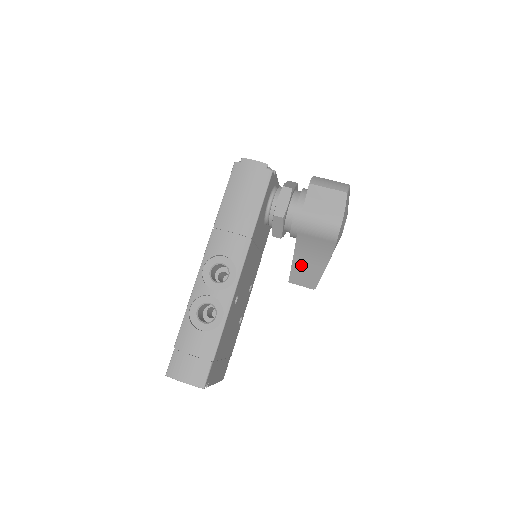
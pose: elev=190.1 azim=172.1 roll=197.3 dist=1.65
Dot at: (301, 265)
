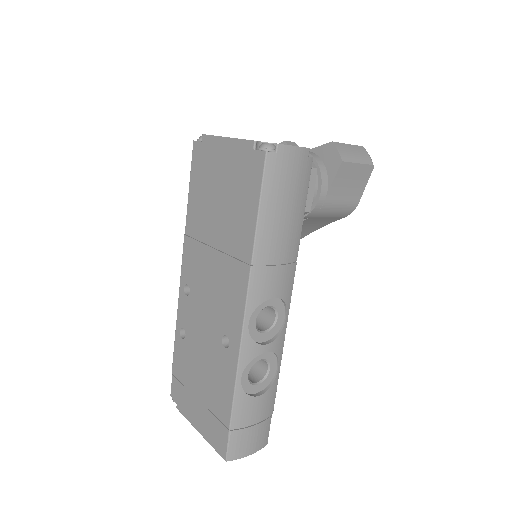
Dot at: occluded
